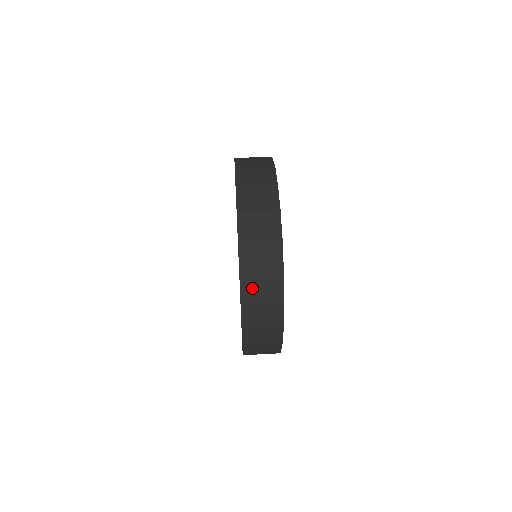
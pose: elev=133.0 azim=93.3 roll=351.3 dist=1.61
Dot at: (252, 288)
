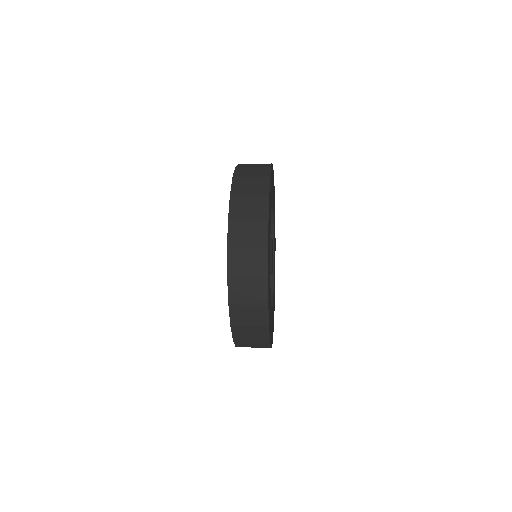
Dot at: (239, 233)
